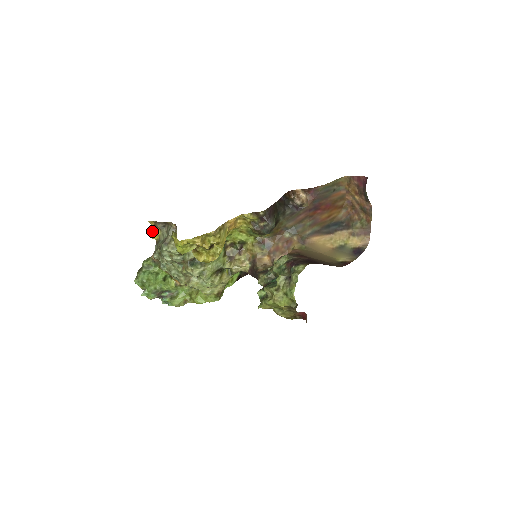
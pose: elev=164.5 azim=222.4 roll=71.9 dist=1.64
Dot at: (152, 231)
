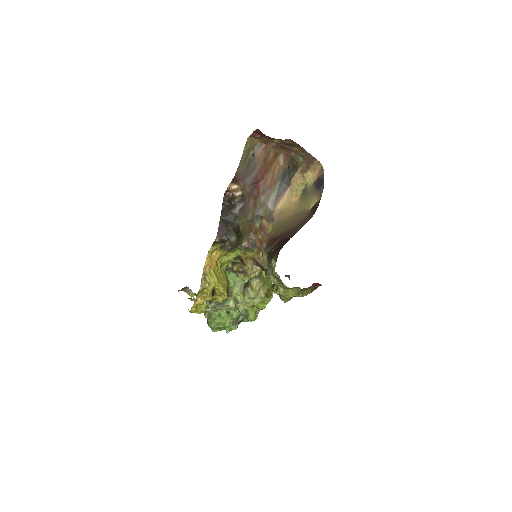
Dot at: occluded
